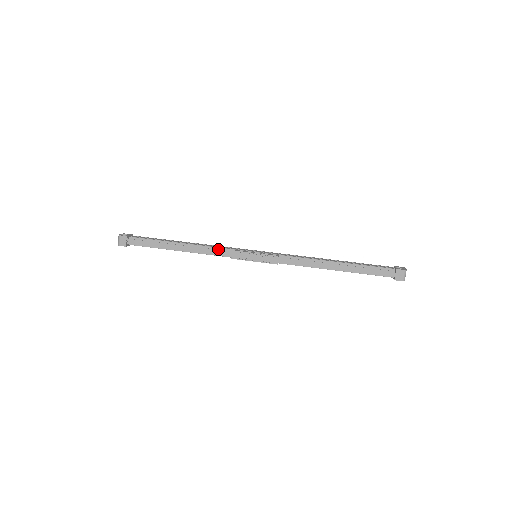
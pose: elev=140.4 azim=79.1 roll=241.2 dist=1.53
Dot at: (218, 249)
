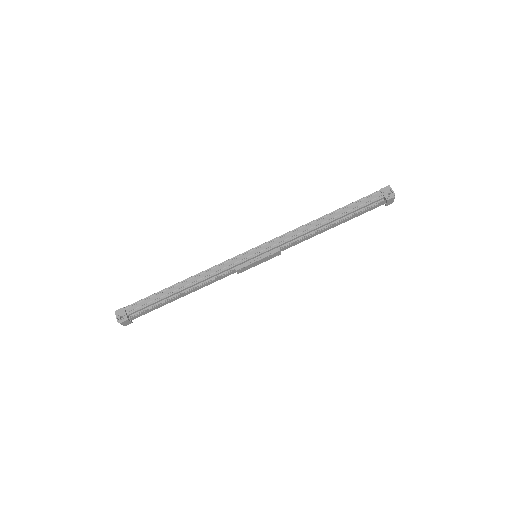
Dot at: (219, 274)
